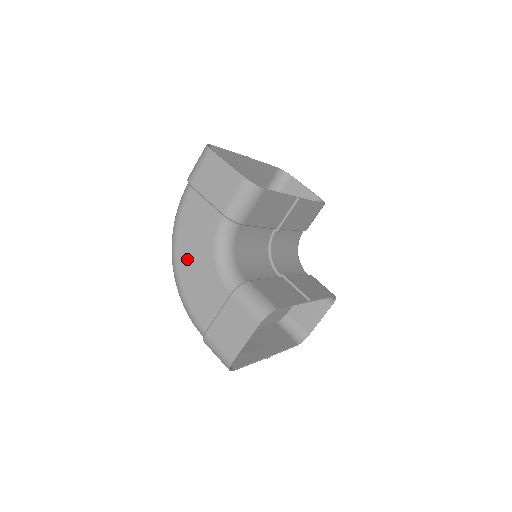
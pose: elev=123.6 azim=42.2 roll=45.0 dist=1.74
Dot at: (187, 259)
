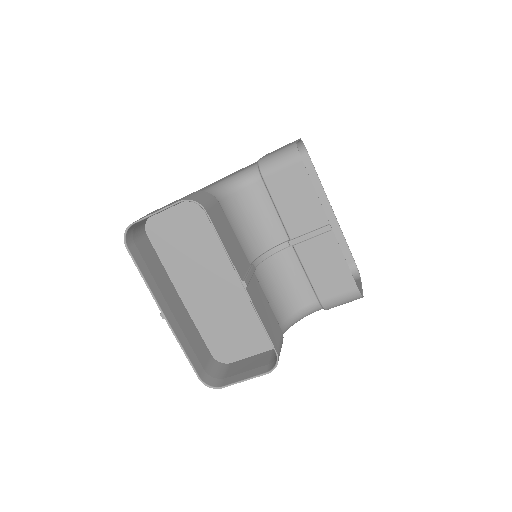
Dot at: occluded
